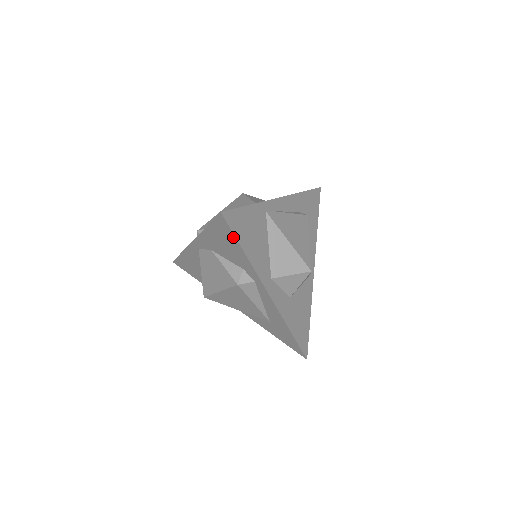
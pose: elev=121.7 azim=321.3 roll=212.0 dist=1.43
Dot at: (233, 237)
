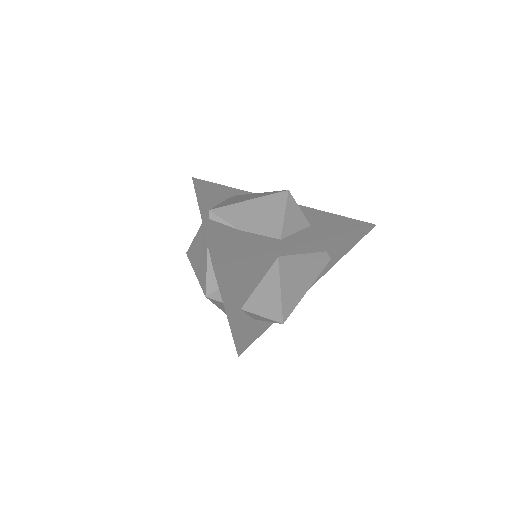
Dot at: (217, 280)
